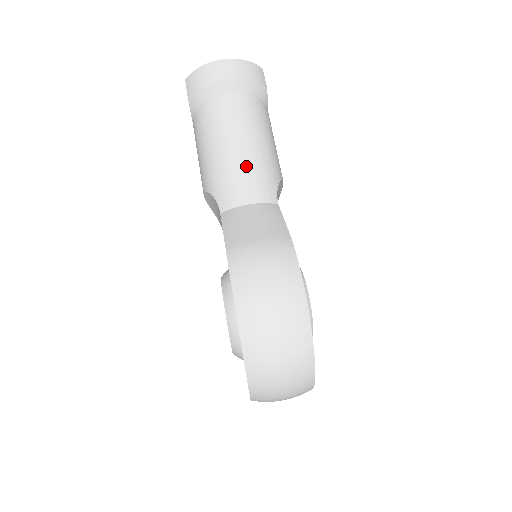
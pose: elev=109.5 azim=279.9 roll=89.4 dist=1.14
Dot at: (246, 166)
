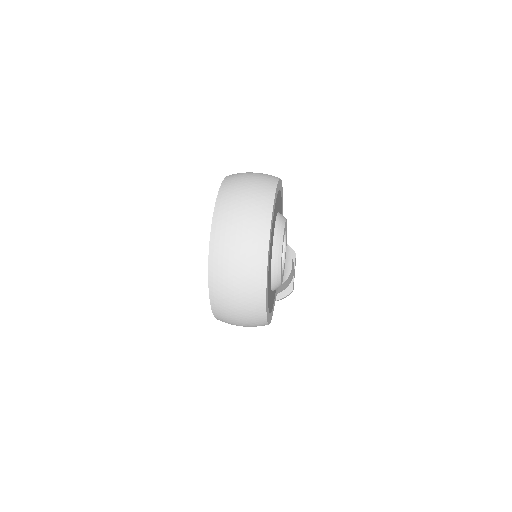
Dot at: occluded
